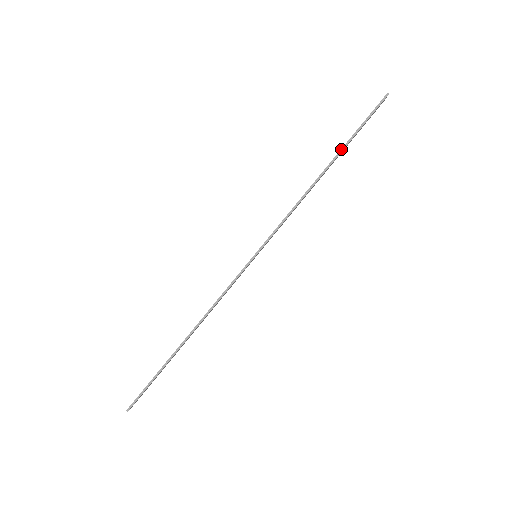
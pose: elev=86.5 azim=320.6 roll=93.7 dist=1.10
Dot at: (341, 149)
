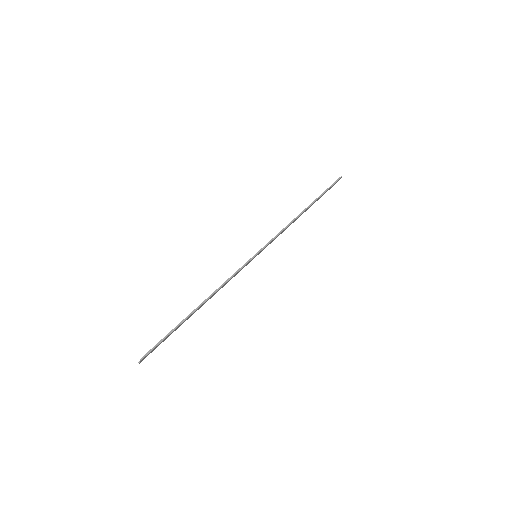
Dot at: (315, 199)
